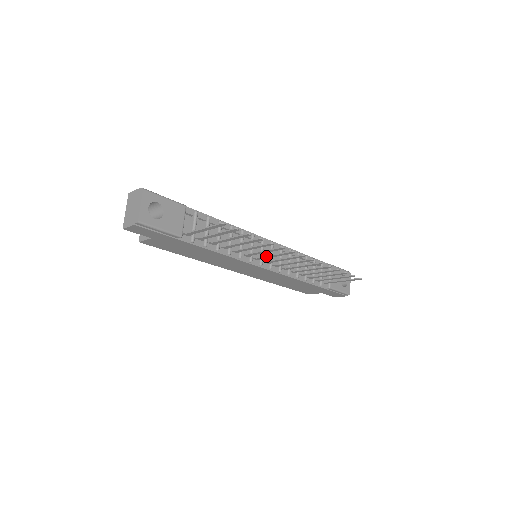
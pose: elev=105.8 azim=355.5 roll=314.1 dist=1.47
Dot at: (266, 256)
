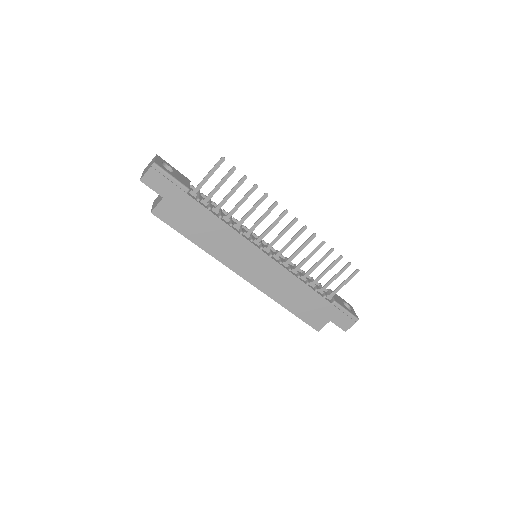
Dot at: (264, 231)
